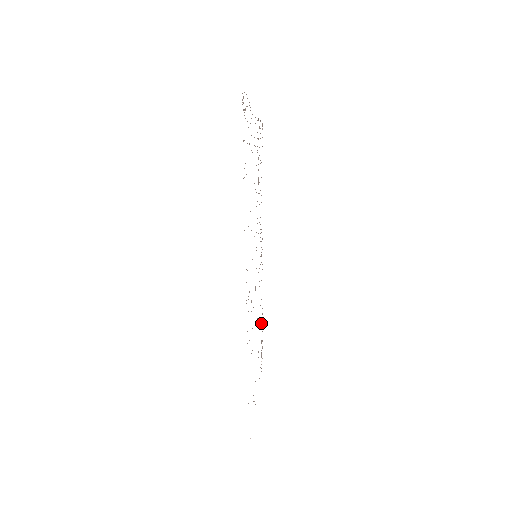
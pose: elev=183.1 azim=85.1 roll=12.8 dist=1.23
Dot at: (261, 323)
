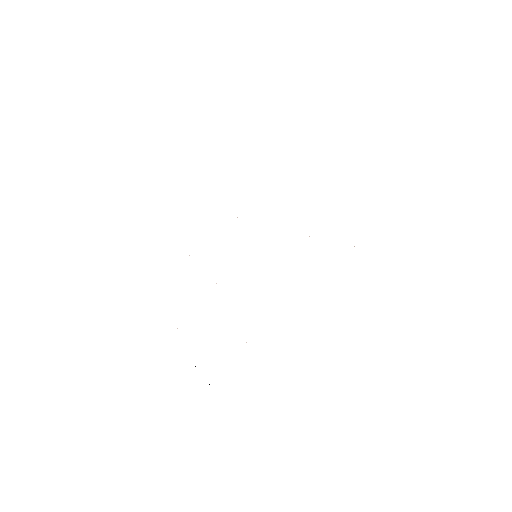
Dot at: occluded
